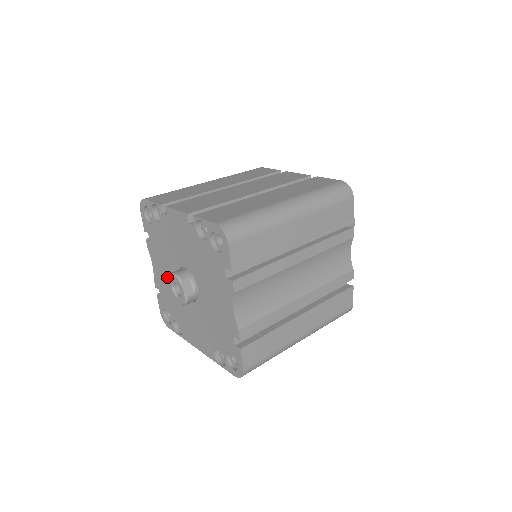
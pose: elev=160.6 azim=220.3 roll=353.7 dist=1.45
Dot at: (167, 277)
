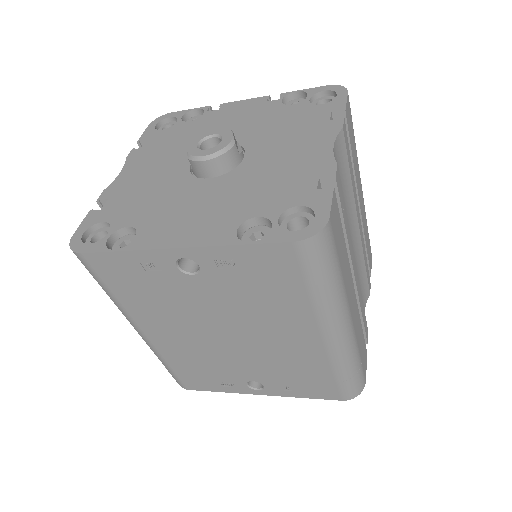
Dot at: (156, 172)
